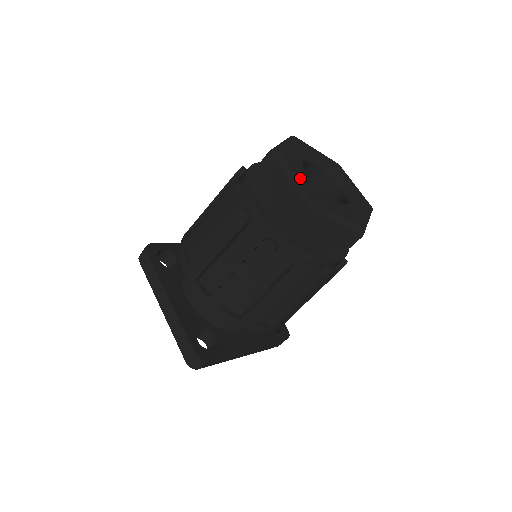
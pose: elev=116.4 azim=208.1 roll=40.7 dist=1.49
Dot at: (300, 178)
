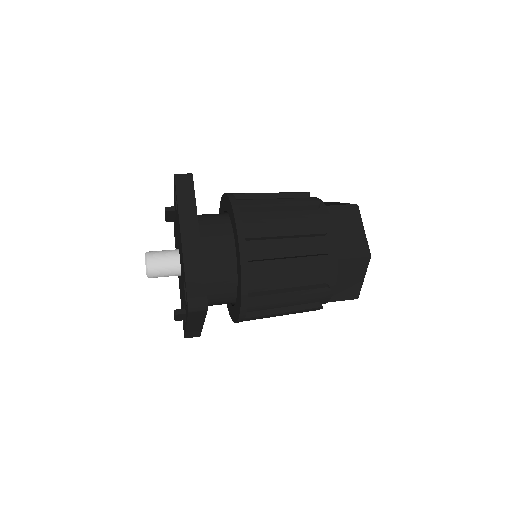
Dot at: occluded
